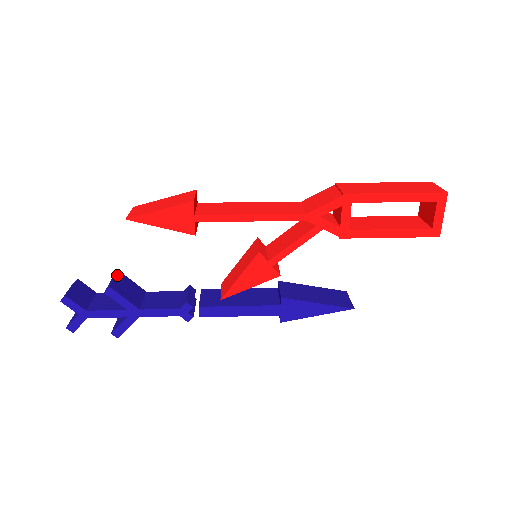
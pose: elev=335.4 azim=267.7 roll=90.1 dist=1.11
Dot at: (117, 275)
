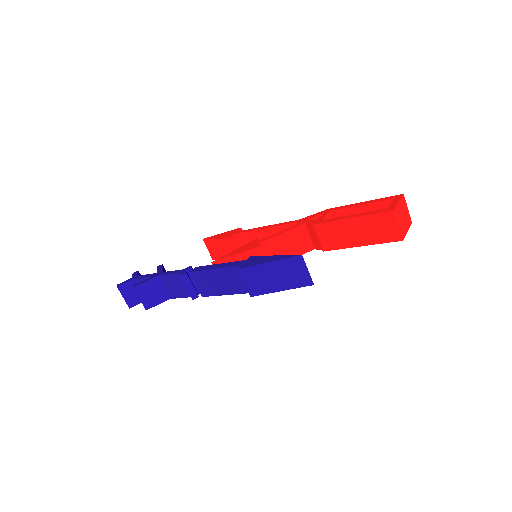
Dot at: occluded
